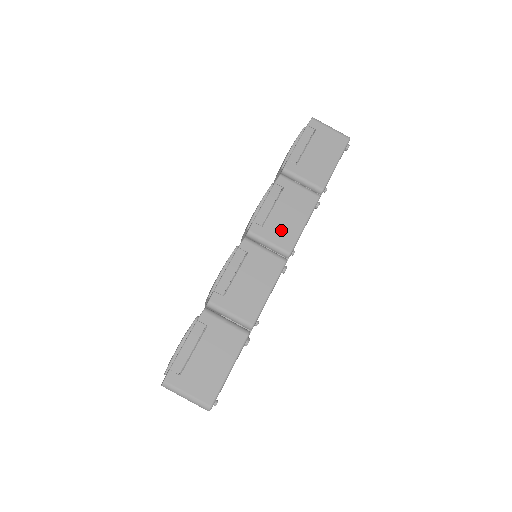
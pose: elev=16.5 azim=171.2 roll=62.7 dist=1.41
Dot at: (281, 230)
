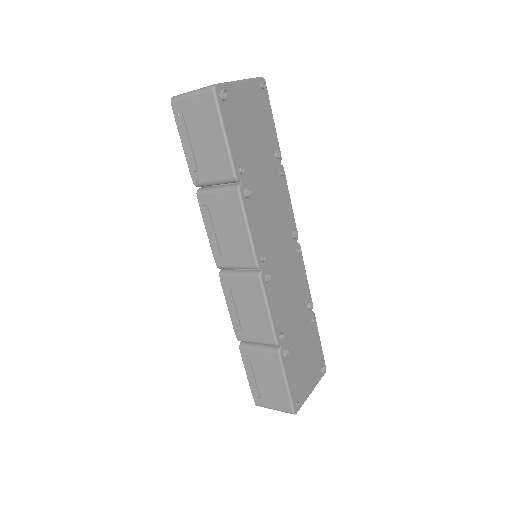
Dot at: (235, 249)
